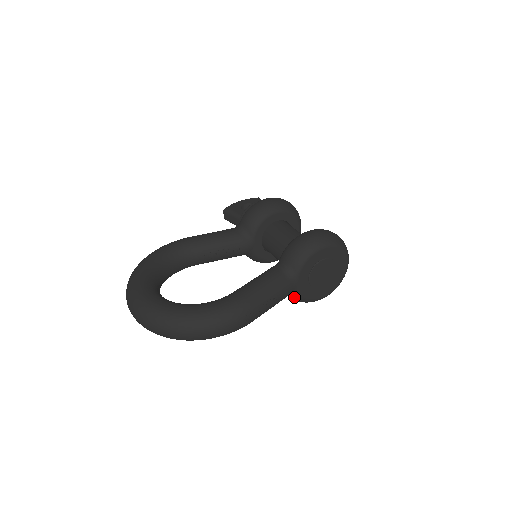
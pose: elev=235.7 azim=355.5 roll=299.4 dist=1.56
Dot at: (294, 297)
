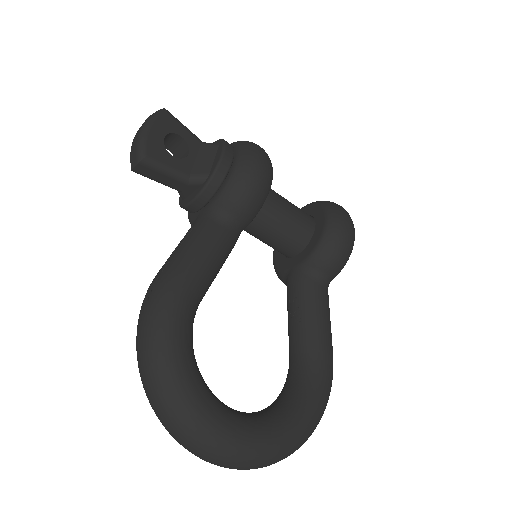
Dot at: occluded
